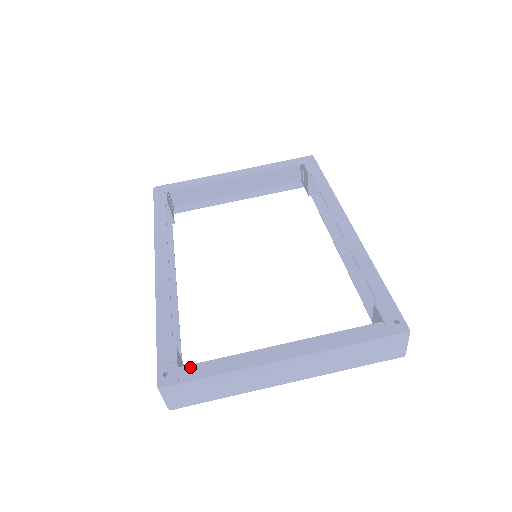
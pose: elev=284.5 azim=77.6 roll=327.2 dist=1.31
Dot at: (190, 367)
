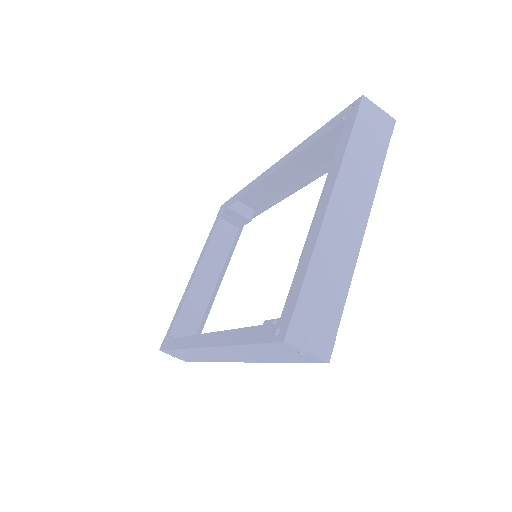
Dot at: (286, 304)
